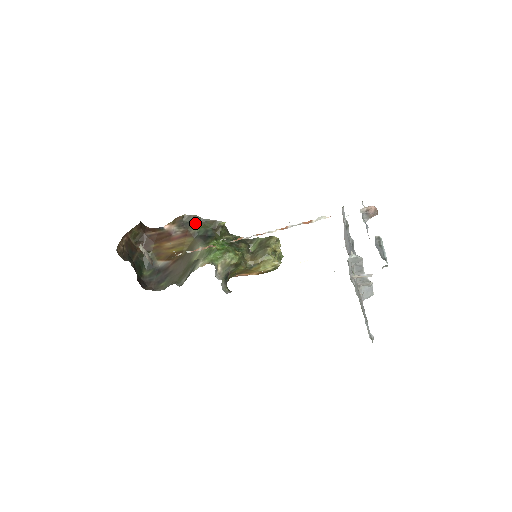
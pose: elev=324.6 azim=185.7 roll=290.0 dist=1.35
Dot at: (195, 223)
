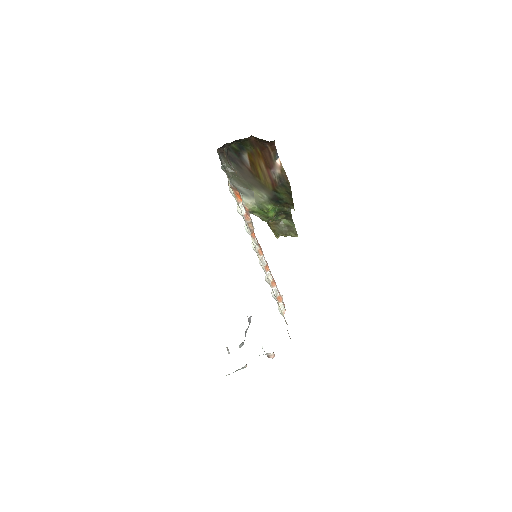
Dot at: (286, 191)
